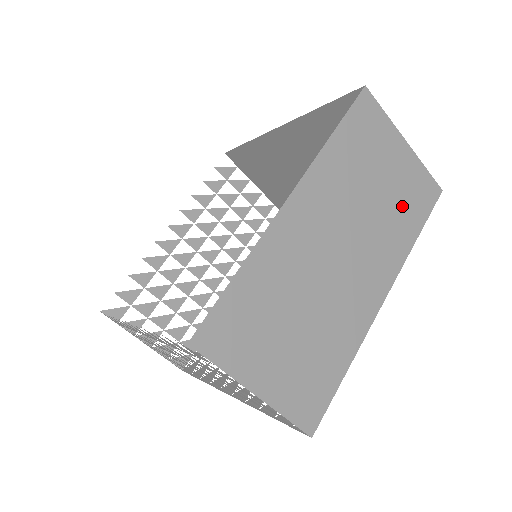
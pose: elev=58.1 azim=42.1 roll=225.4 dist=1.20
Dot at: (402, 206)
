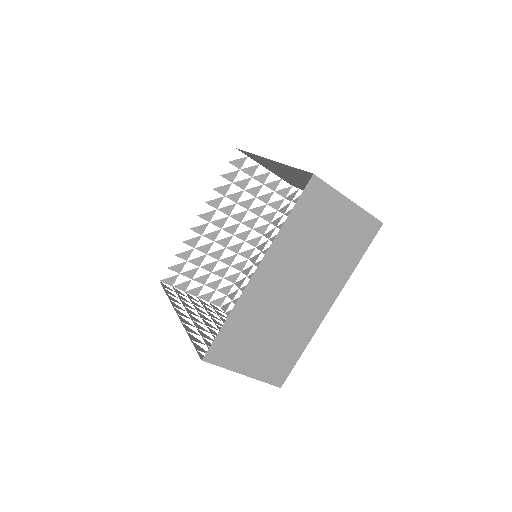
Dot at: (346, 246)
